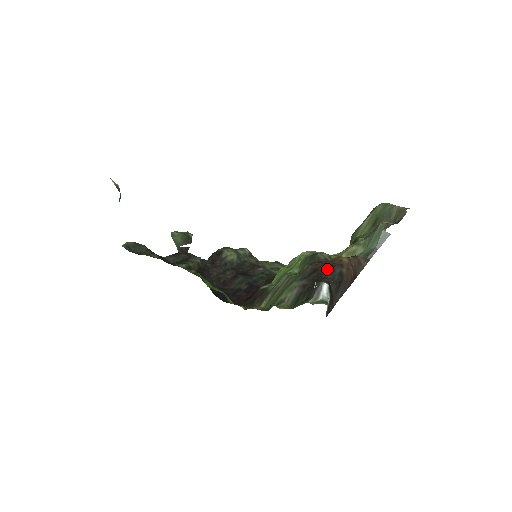
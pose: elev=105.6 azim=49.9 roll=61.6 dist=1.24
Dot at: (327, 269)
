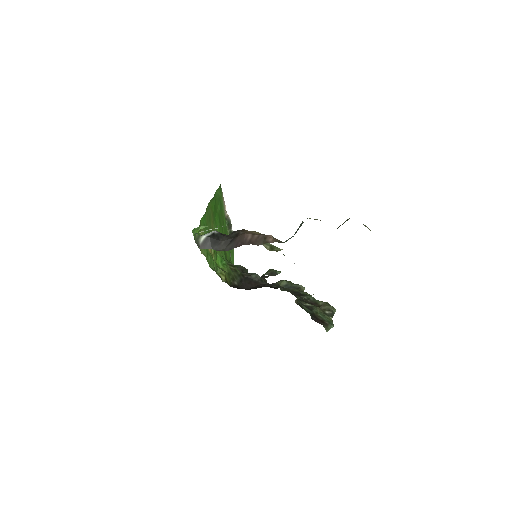
Dot at: occluded
